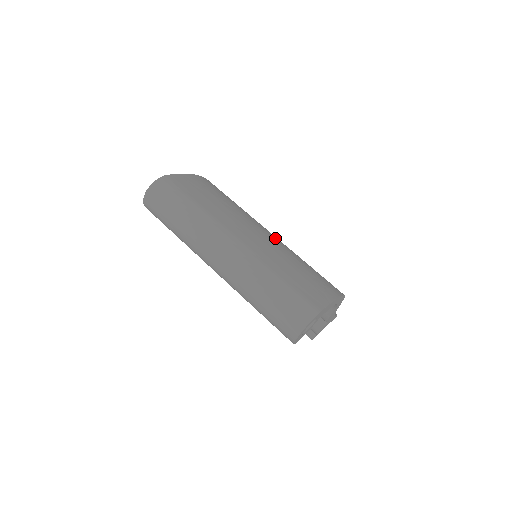
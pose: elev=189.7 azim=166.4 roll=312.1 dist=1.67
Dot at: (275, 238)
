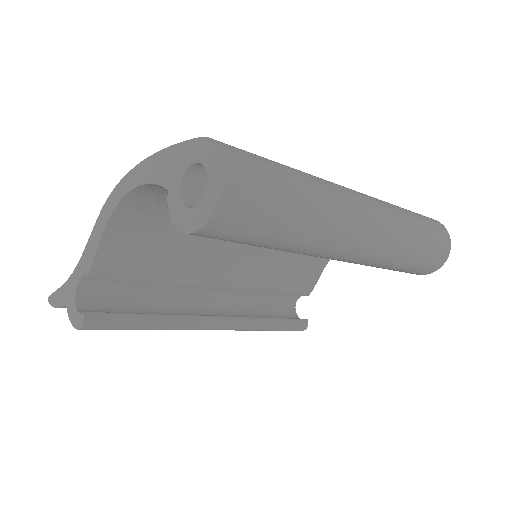
Dot at: occluded
